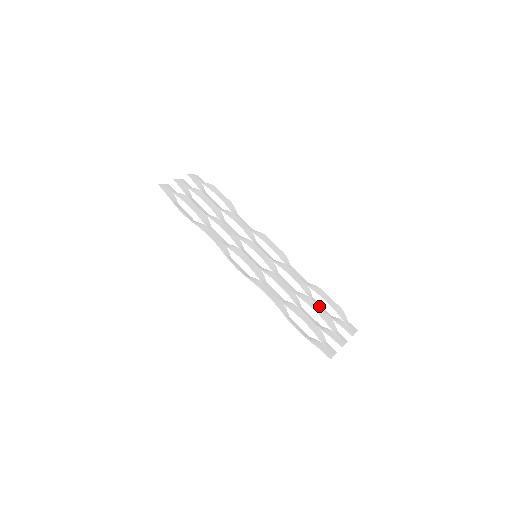
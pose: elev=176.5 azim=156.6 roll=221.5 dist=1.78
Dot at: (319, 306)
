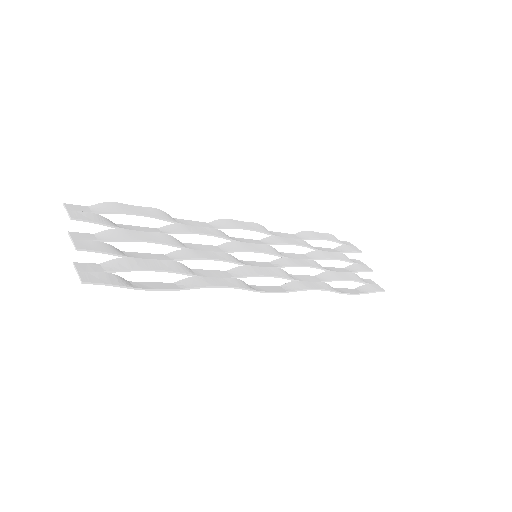
Dot at: (327, 251)
